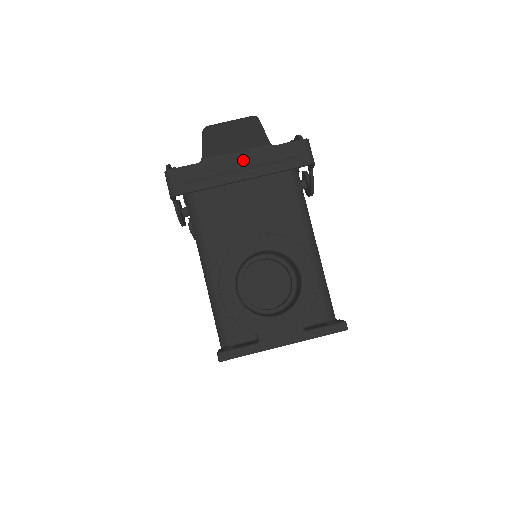
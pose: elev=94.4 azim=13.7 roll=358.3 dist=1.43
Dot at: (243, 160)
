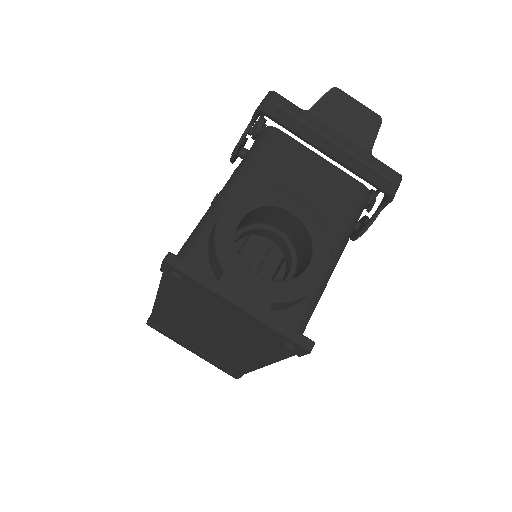
Dot at: (339, 141)
